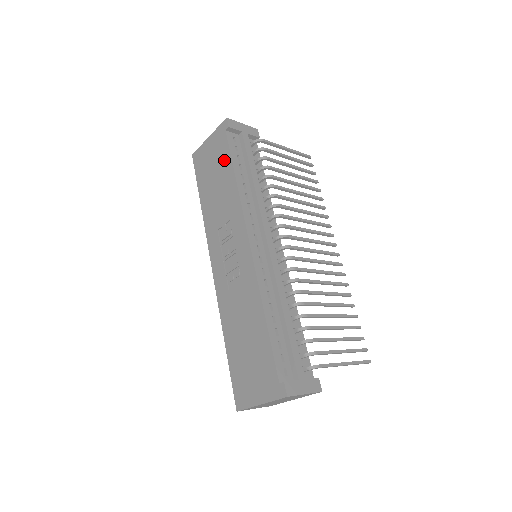
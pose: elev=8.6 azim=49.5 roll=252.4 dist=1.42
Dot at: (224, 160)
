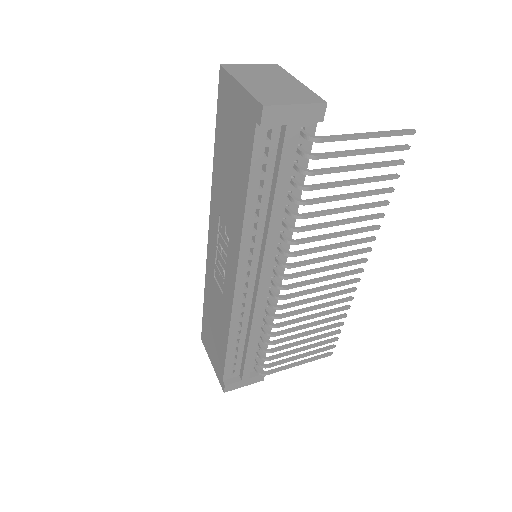
Dot at: (243, 160)
